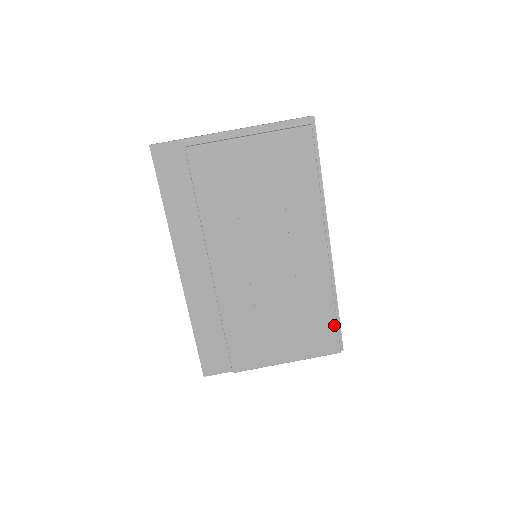
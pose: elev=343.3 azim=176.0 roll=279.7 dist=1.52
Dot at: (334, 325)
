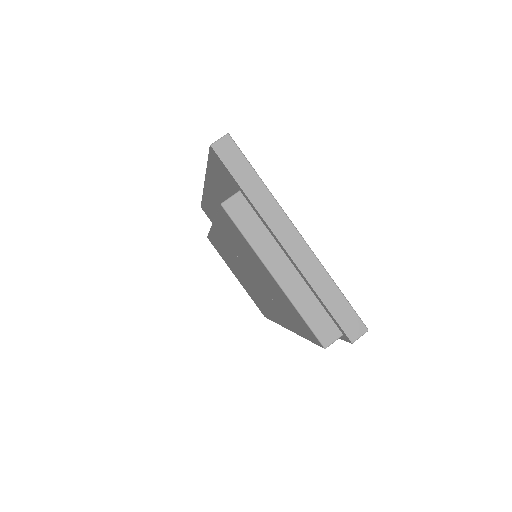
Dot at: (268, 317)
